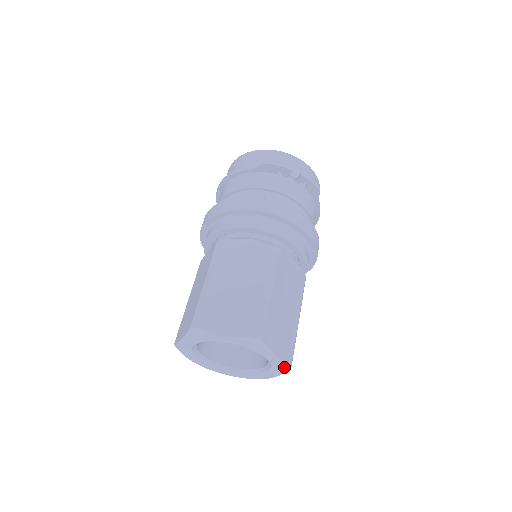
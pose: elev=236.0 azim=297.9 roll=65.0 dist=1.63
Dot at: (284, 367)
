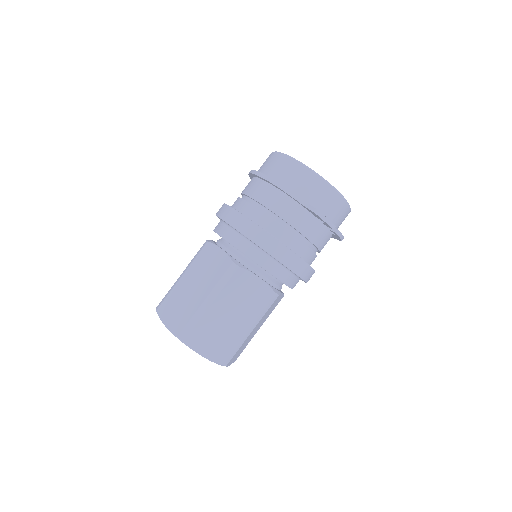
Dot at: occluded
